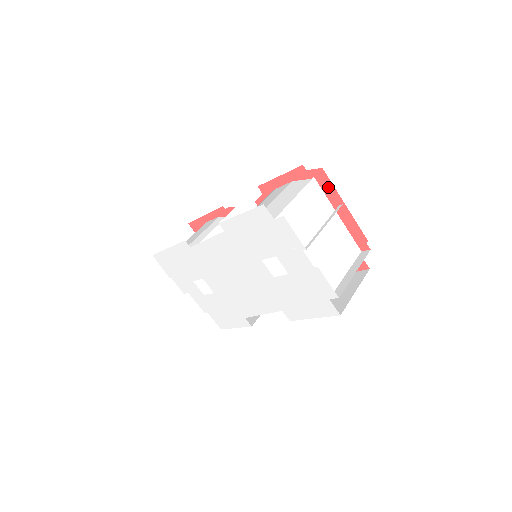
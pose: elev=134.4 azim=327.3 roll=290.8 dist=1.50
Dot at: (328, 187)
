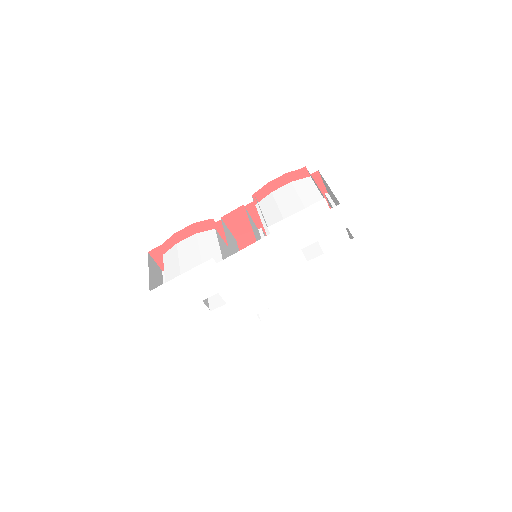
Dot at: (319, 181)
